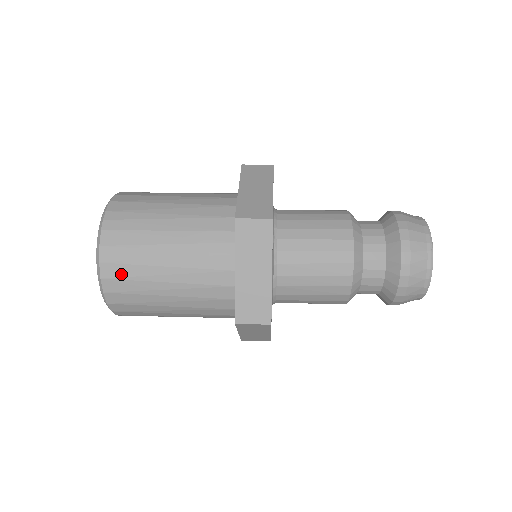
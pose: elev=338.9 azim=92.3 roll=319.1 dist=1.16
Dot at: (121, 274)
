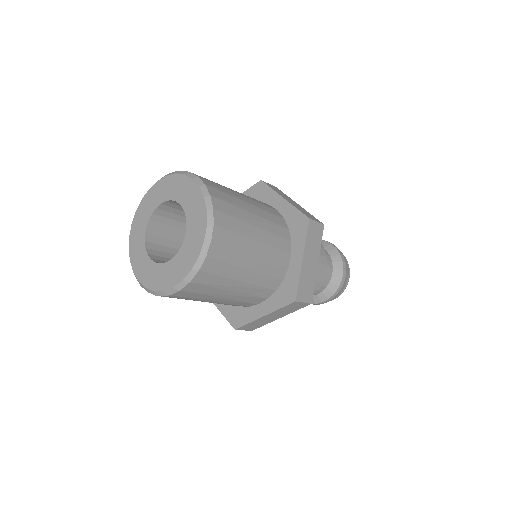
Dot at: (217, 187)
